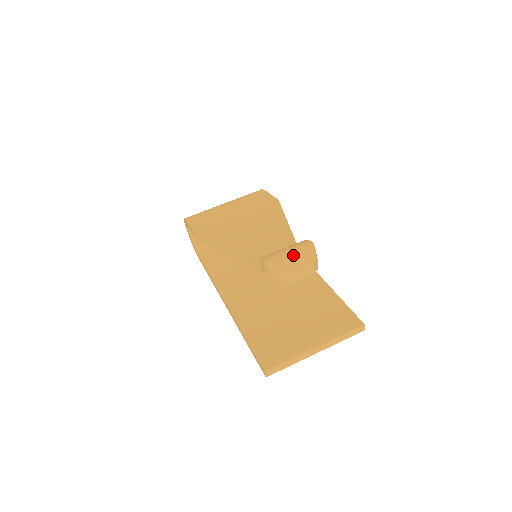
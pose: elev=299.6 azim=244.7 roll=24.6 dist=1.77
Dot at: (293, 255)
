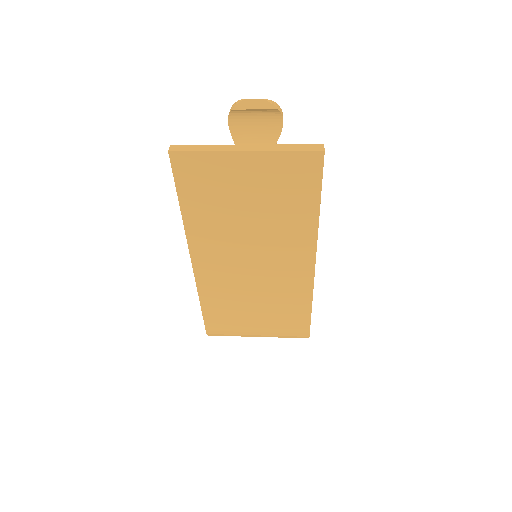
Dot at: occluded
